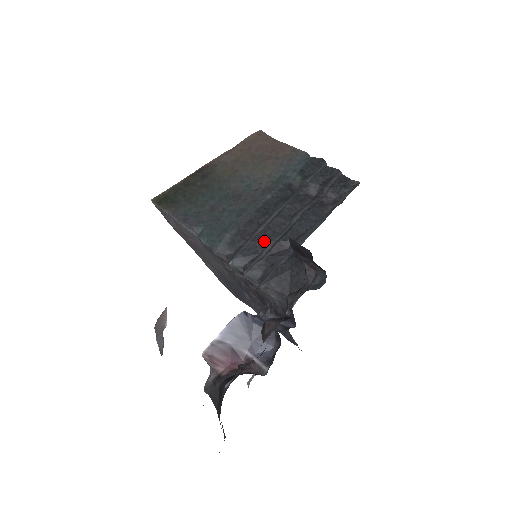
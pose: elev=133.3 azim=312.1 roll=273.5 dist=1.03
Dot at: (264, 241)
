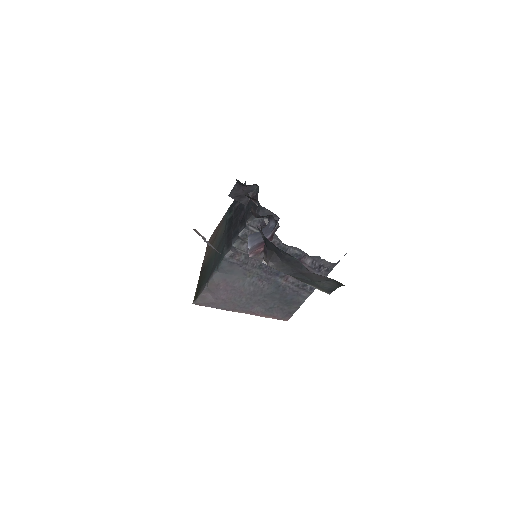
Dot at: (236, 227)
